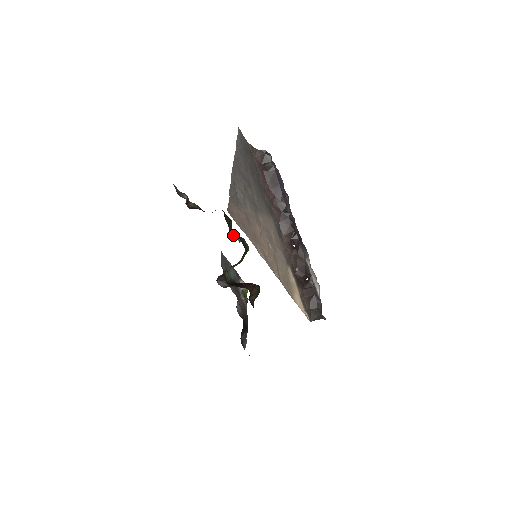
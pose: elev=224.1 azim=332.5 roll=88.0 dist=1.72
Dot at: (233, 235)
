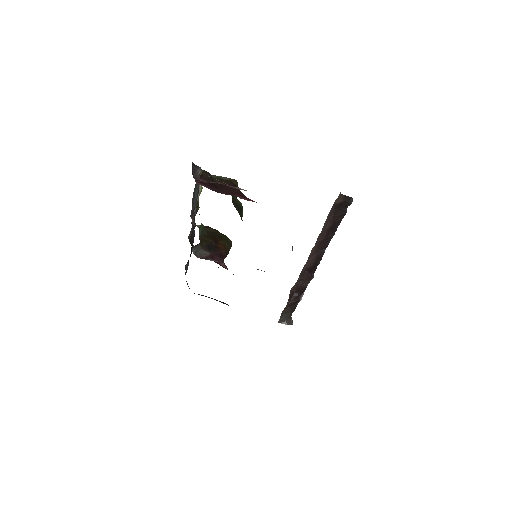
Dot at: occluded
